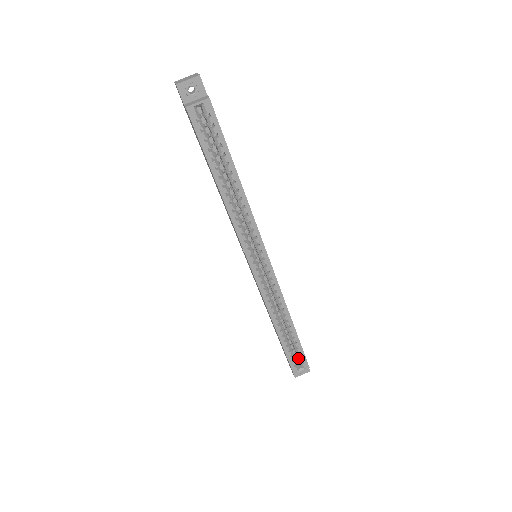
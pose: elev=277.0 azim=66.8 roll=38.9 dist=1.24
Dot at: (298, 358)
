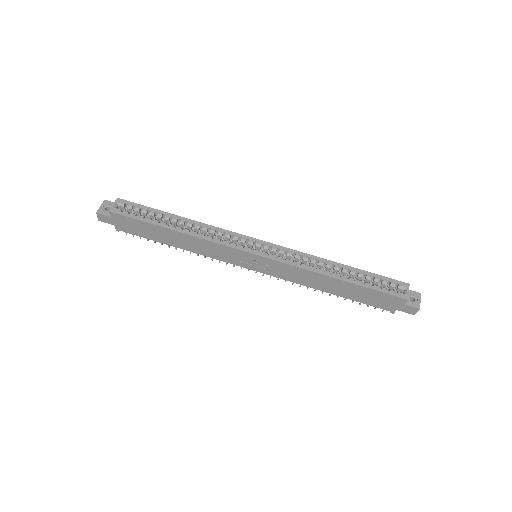
Dot at: (389, 287)
